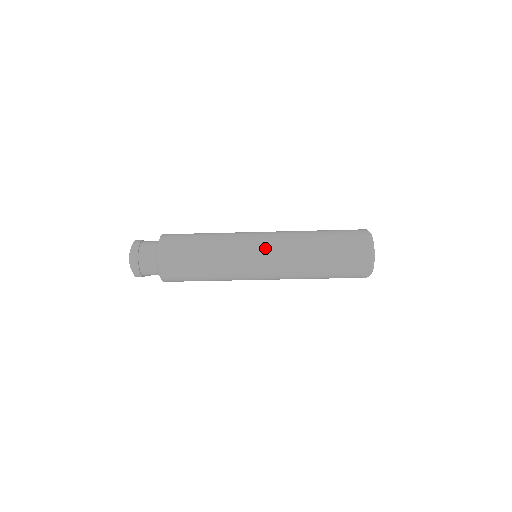
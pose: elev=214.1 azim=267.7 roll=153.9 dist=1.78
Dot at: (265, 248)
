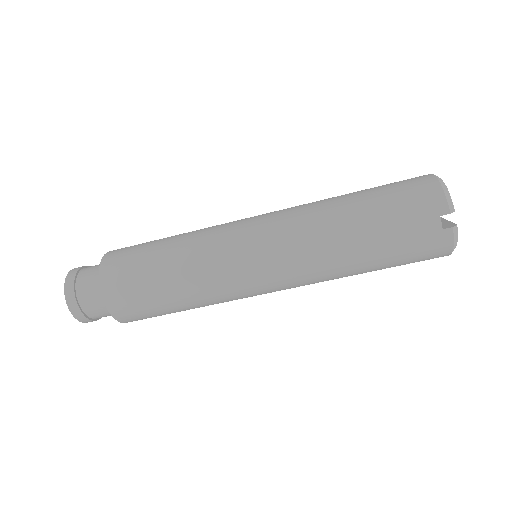
Dot at: (262, 214)
